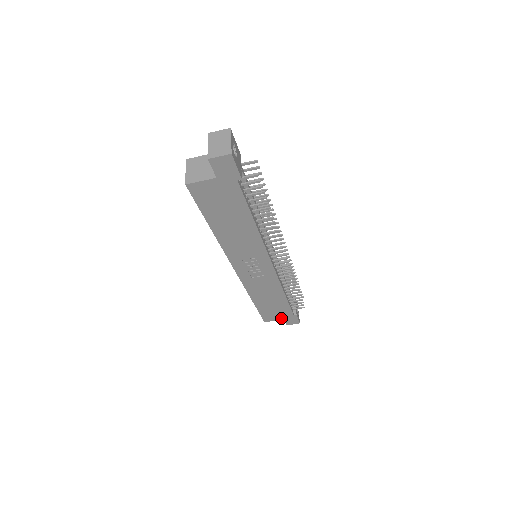
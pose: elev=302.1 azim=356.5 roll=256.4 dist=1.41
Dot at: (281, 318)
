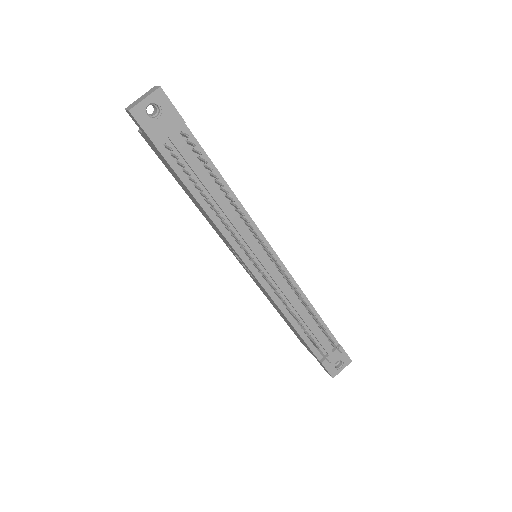
Dot at: occluded
